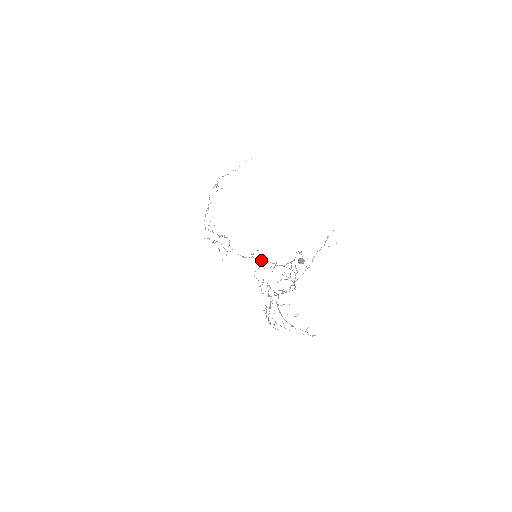
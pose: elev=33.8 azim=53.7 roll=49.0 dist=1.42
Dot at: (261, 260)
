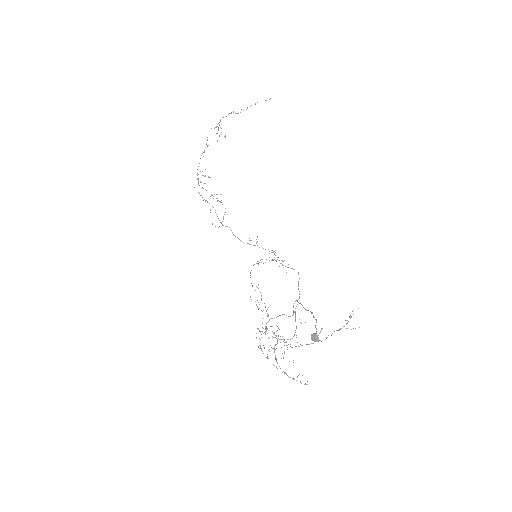
Dot at: occluded
